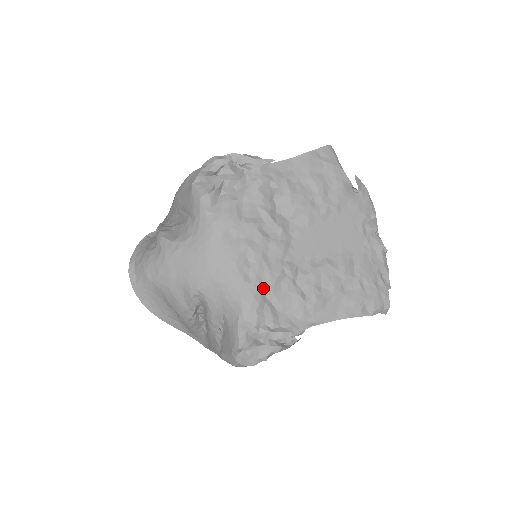
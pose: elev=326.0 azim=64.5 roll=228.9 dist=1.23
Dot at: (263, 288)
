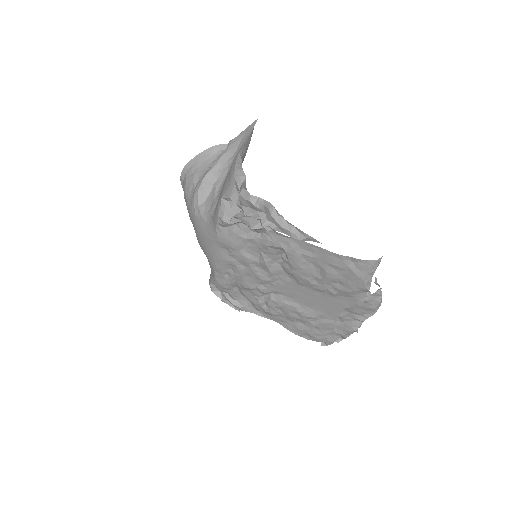
Dot at: (235, 284)
